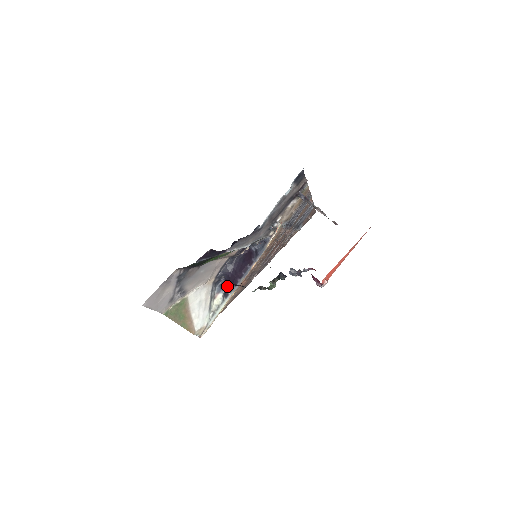
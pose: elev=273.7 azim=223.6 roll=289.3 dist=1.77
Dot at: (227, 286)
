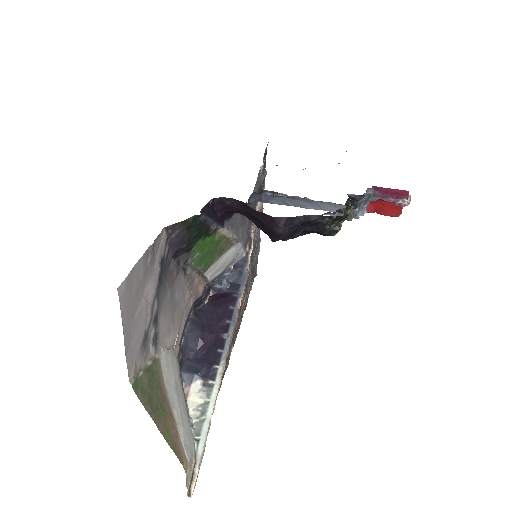
Dot at: (204, 360)
